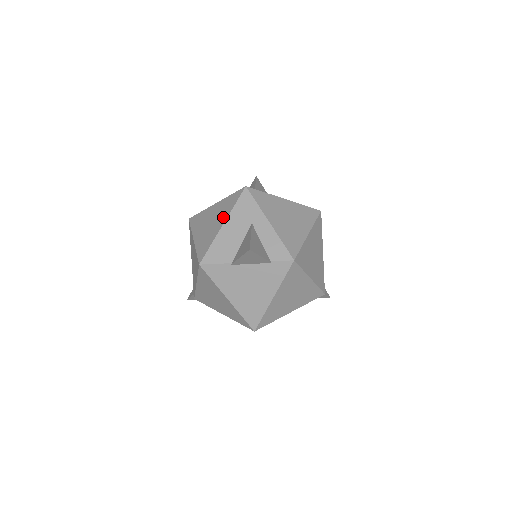
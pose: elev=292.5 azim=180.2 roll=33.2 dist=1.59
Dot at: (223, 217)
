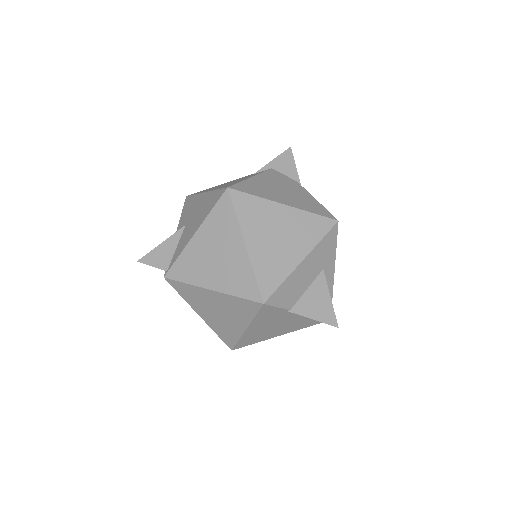
Dot at: (303, 247)
